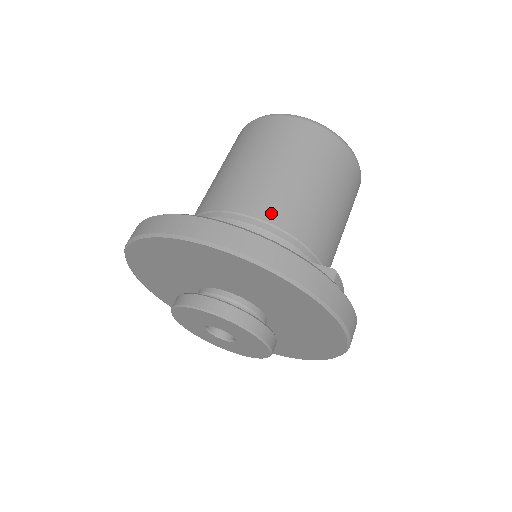
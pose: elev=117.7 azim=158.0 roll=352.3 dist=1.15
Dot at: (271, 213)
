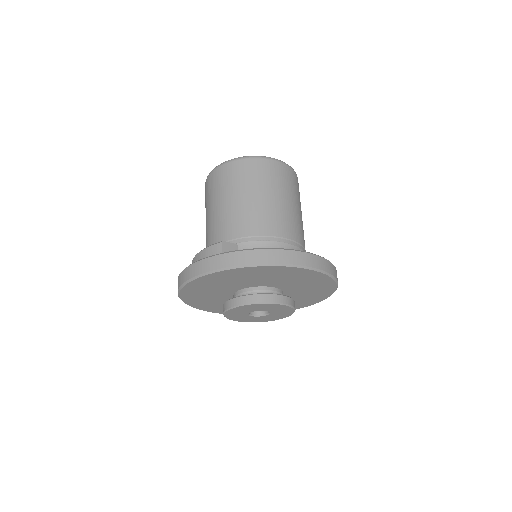
Dot at: (298, 237)
